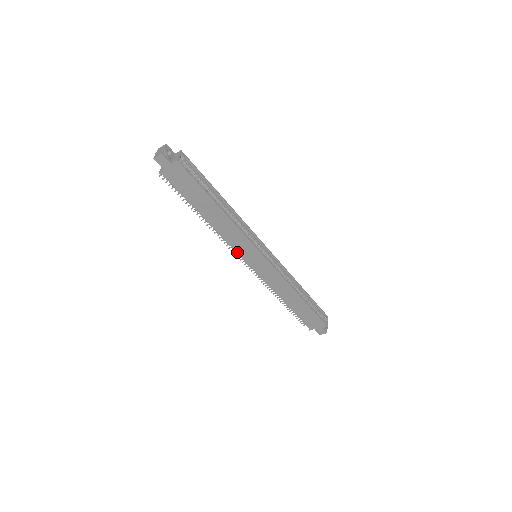
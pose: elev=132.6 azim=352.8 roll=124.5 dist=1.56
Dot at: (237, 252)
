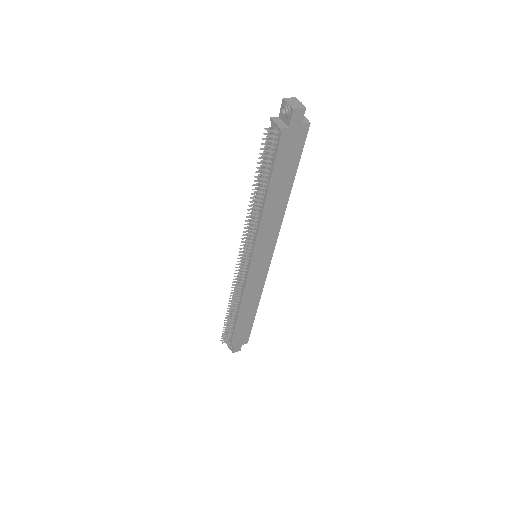
Dot at: (254, 248)
